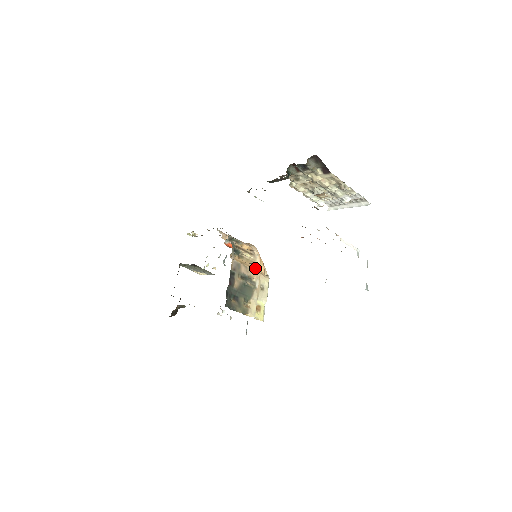
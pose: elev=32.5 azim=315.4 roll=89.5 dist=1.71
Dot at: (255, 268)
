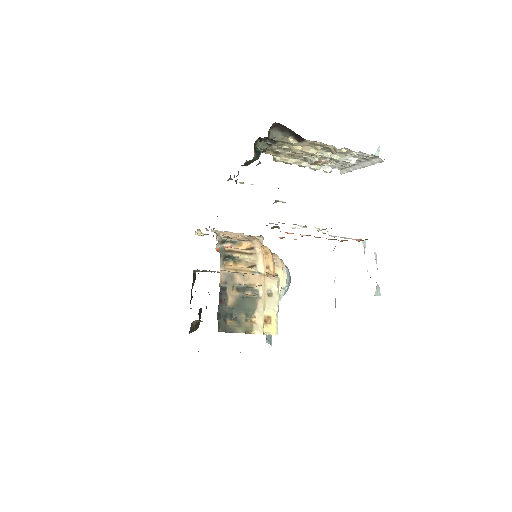
Dot at: (257, 271)
